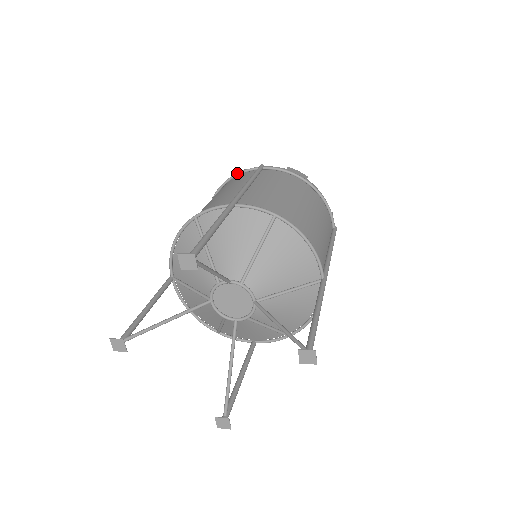
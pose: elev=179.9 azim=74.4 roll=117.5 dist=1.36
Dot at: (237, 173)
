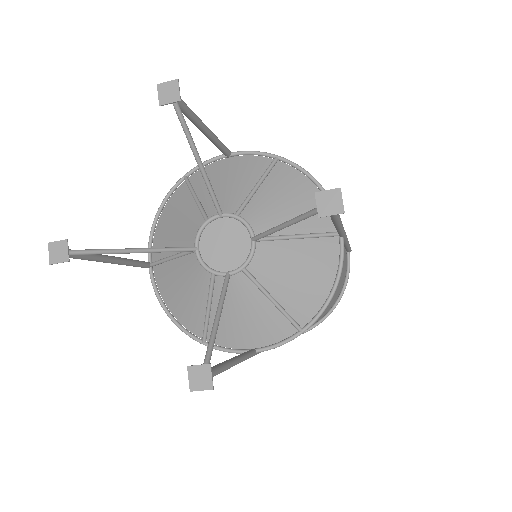
Dot at: occluded
